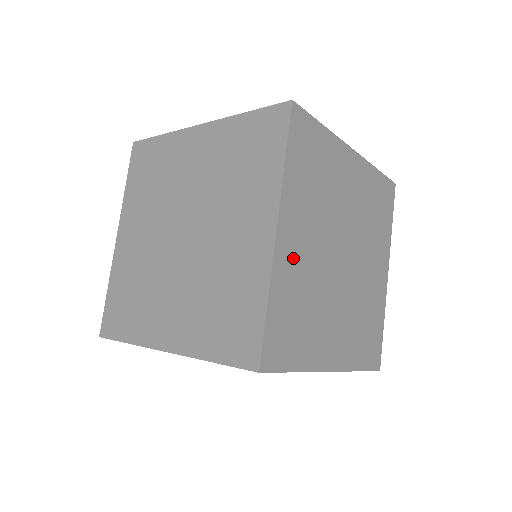
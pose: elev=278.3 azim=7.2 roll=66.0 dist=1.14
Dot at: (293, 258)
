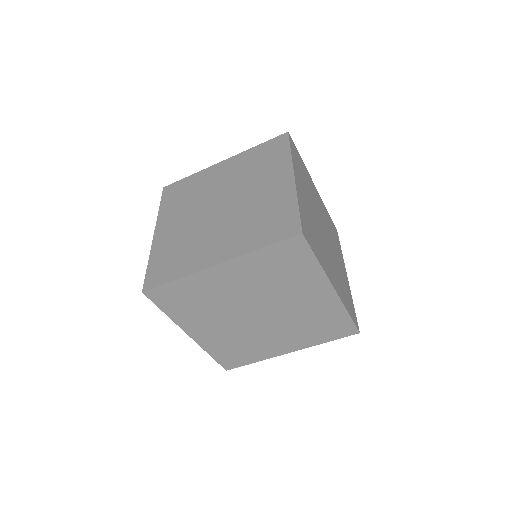
Dot at: (336, 281)
